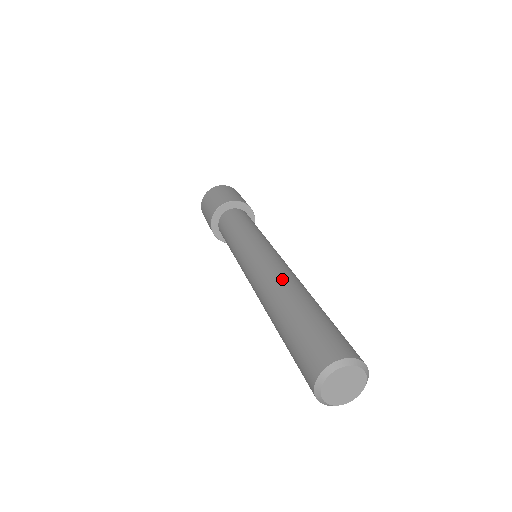
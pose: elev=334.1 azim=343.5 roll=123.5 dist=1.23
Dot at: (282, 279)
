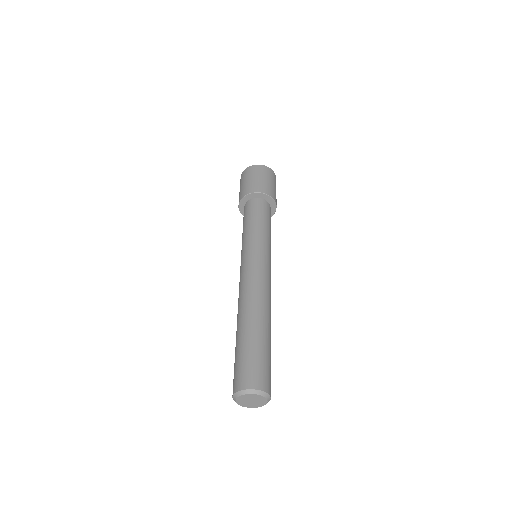
Dot at: (244, 302)
